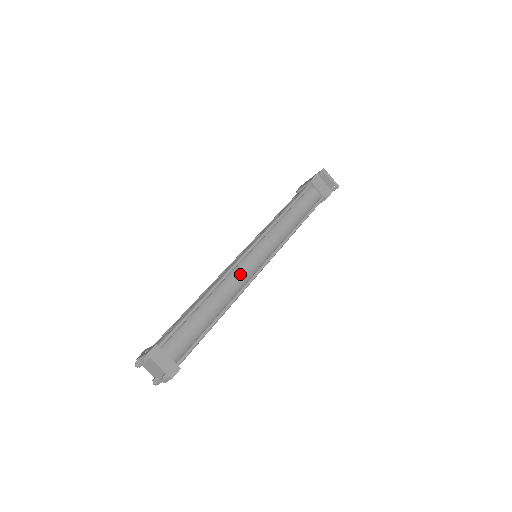
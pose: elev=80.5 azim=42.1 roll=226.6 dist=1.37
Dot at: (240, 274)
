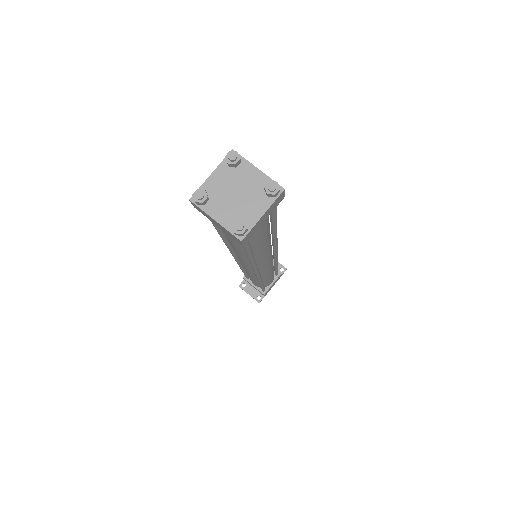
Dot at: occluded
